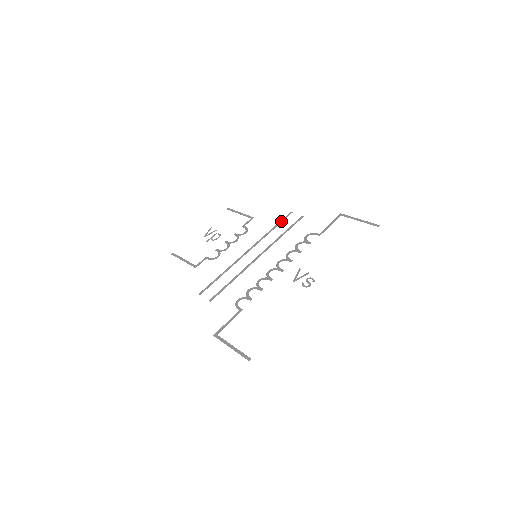
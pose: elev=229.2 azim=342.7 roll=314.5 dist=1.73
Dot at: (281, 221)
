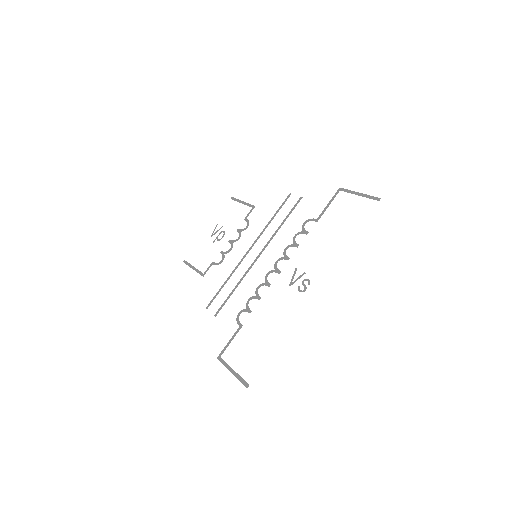
Dot at: (280, 207)
